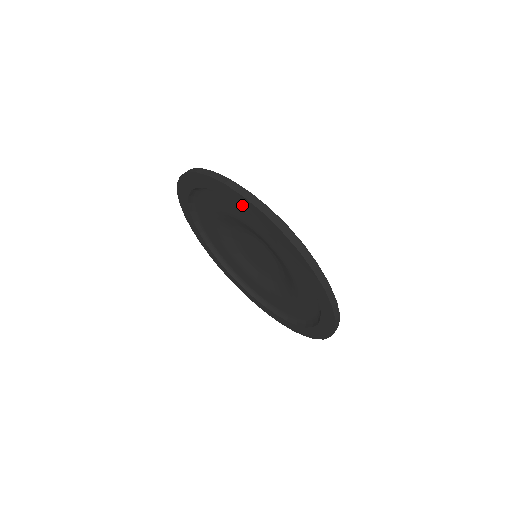
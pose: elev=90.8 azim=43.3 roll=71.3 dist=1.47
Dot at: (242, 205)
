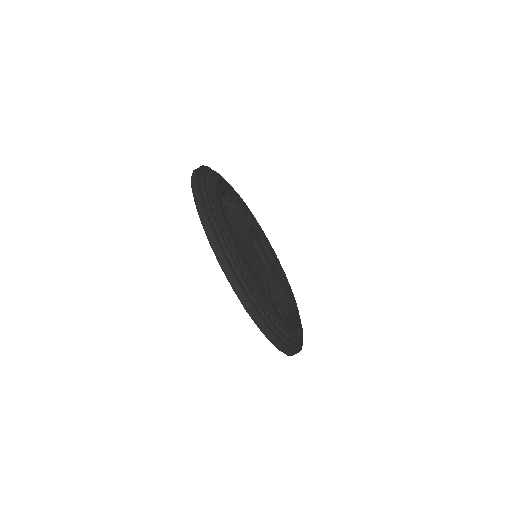
Dot at: occluded
